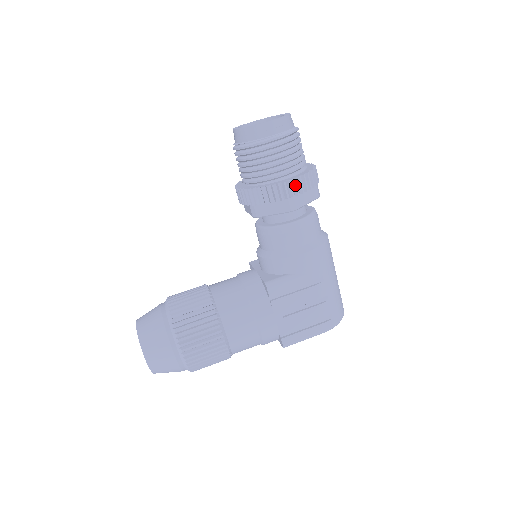
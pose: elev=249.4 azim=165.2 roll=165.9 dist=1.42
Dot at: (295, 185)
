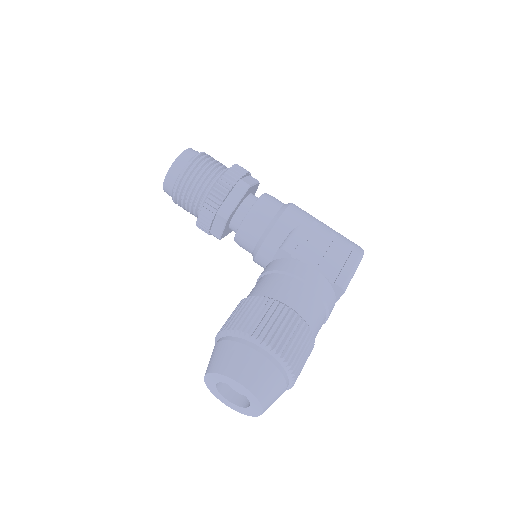
Dot at: (234, 171)
